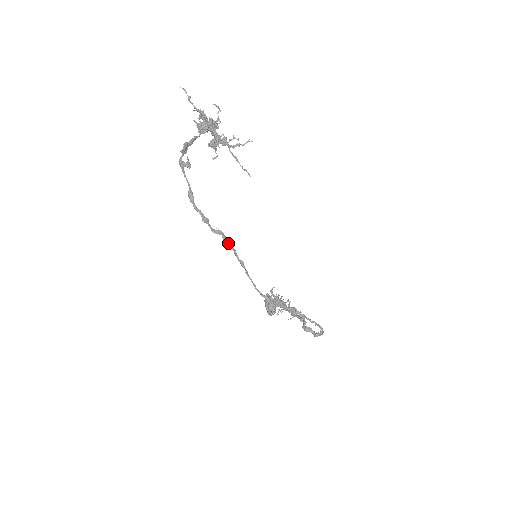
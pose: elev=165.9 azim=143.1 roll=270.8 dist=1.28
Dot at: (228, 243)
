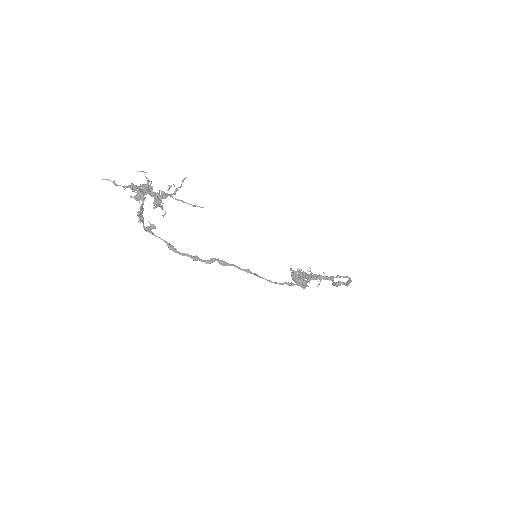
Dot at: (225, 263)
